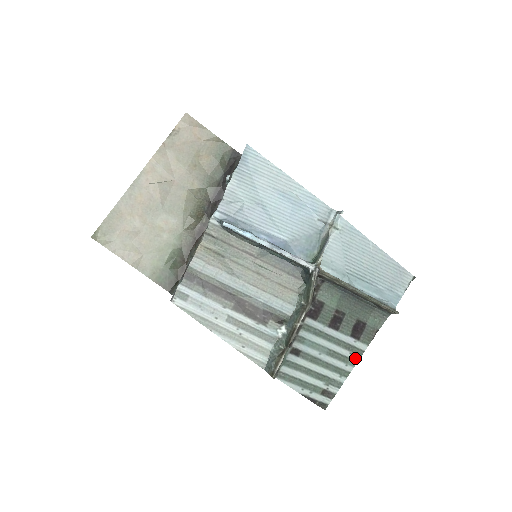
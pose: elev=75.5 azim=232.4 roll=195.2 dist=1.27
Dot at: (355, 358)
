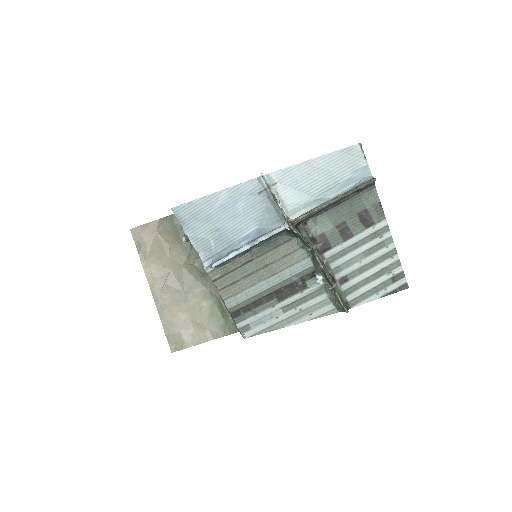
Dot at: (387, 236)
